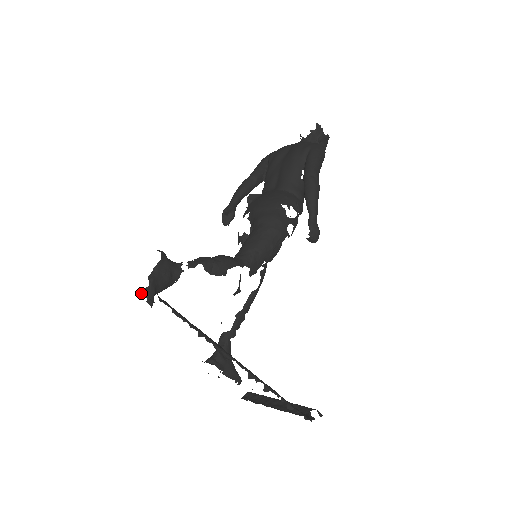
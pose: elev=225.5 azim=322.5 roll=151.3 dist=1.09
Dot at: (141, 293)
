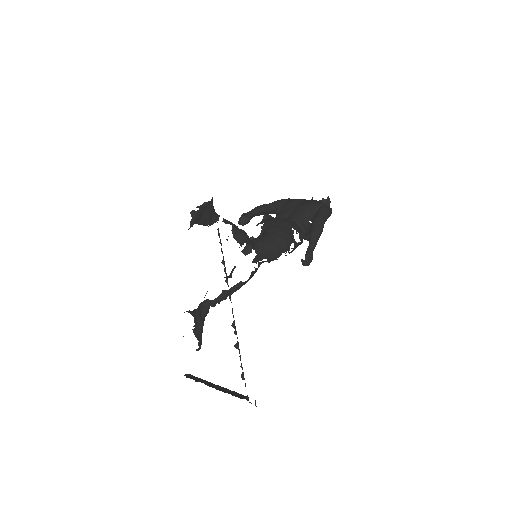
Dot at: (190, 212)
